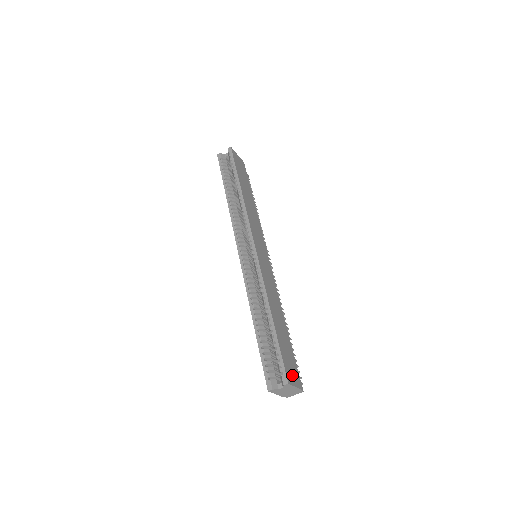
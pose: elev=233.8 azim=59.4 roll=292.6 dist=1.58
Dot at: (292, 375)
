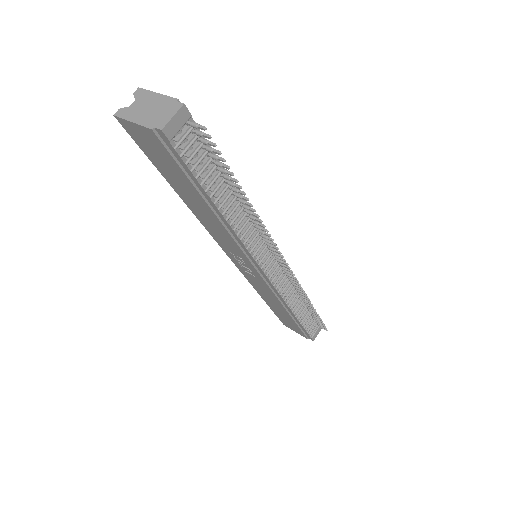
Dot at: occluded
